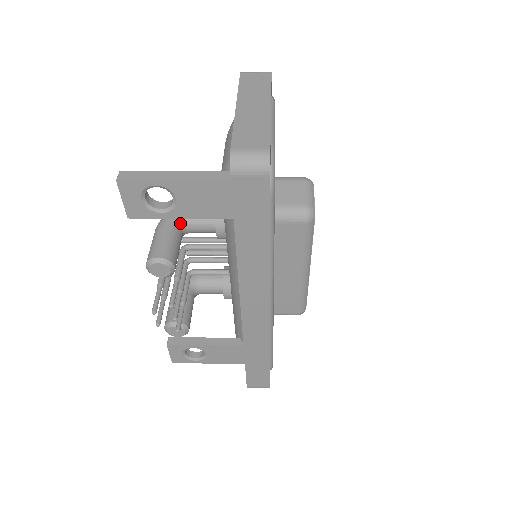
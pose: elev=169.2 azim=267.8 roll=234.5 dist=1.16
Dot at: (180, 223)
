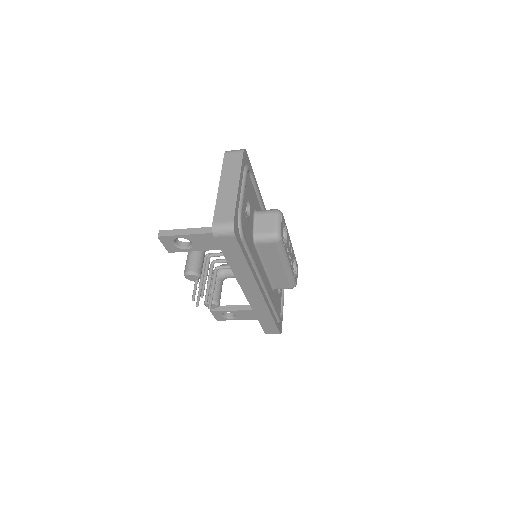
Dot at: occluded
